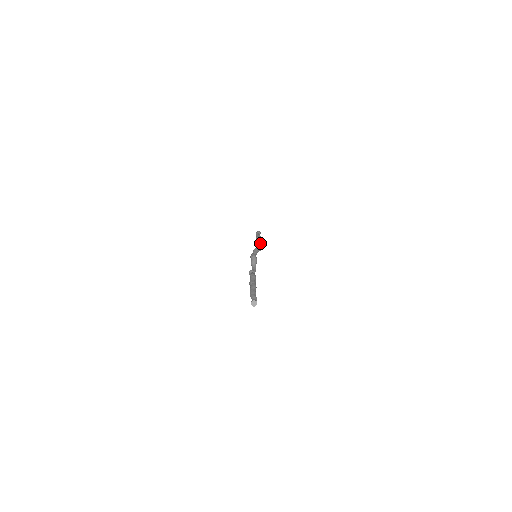
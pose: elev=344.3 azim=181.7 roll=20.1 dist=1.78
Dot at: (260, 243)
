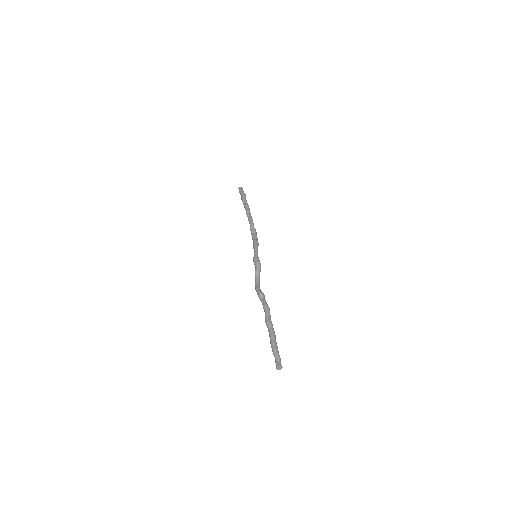
Dot at: occluded
